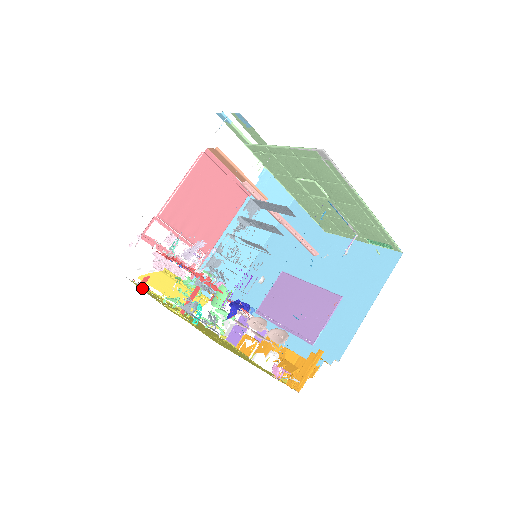
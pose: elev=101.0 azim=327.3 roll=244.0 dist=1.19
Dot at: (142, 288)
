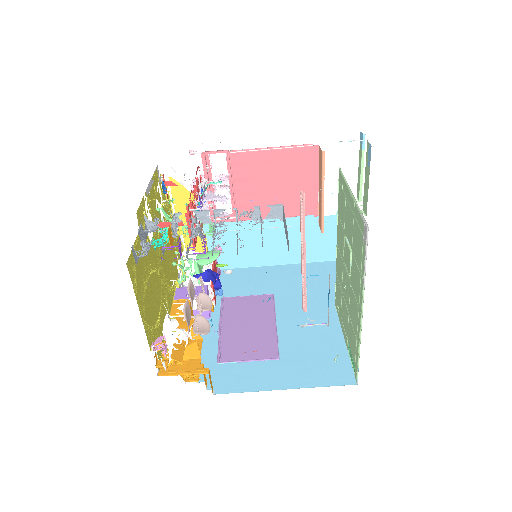
Dot at: occluded
